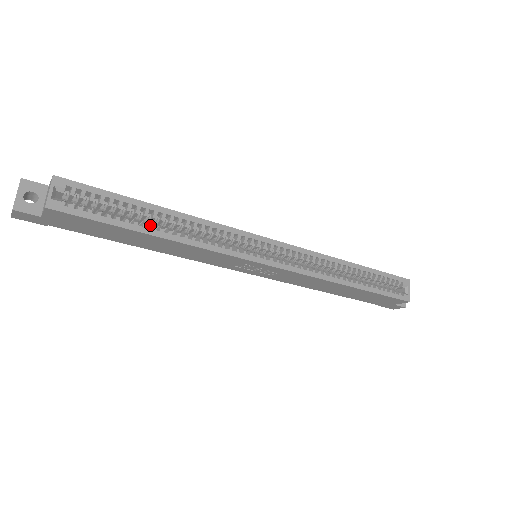
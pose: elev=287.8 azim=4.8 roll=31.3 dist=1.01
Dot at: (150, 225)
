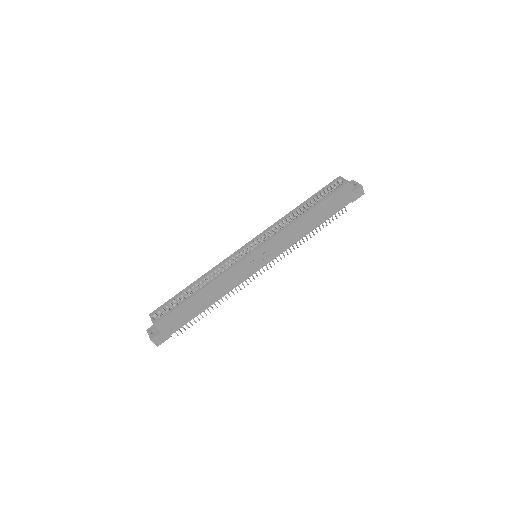
Dot at: (195, 292)
